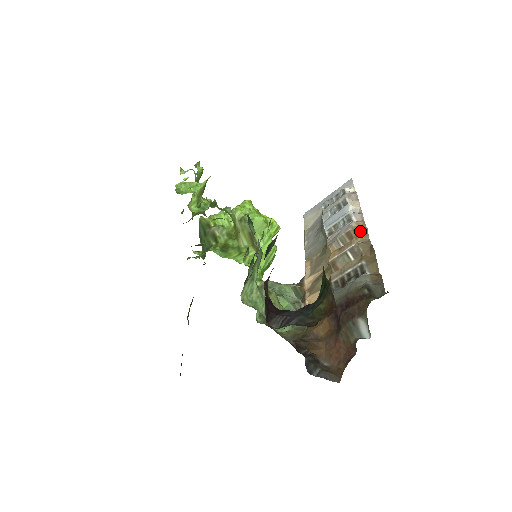
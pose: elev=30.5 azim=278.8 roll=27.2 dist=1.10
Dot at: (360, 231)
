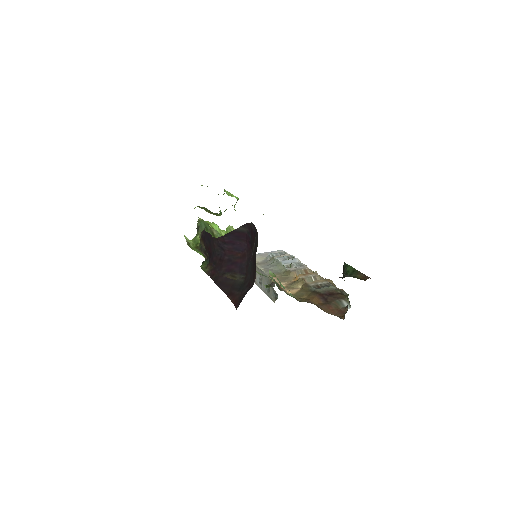
Dot at: occluded
